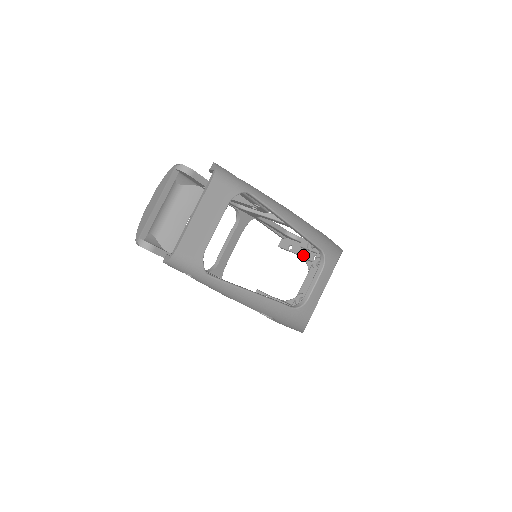
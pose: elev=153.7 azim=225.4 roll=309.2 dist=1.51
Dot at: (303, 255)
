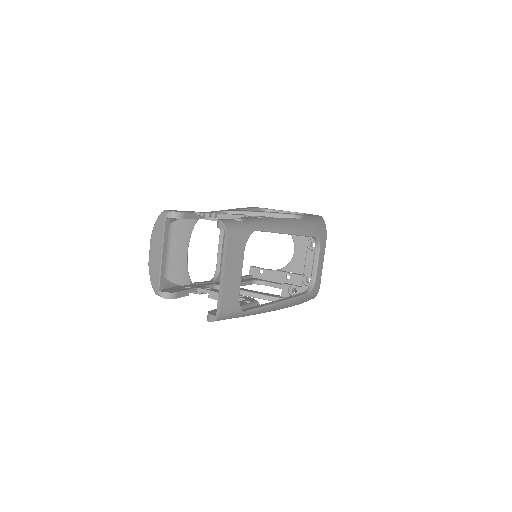
Dot at: occluded
